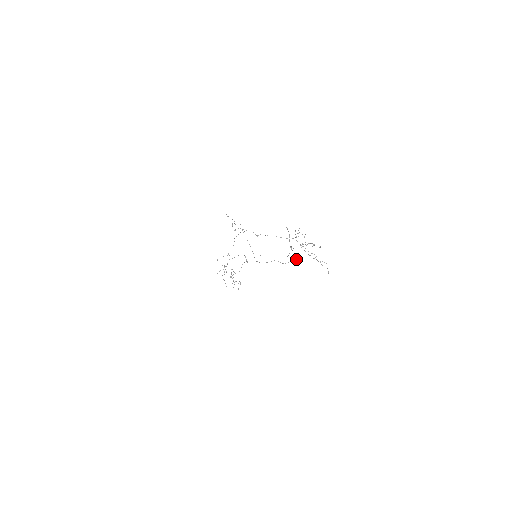
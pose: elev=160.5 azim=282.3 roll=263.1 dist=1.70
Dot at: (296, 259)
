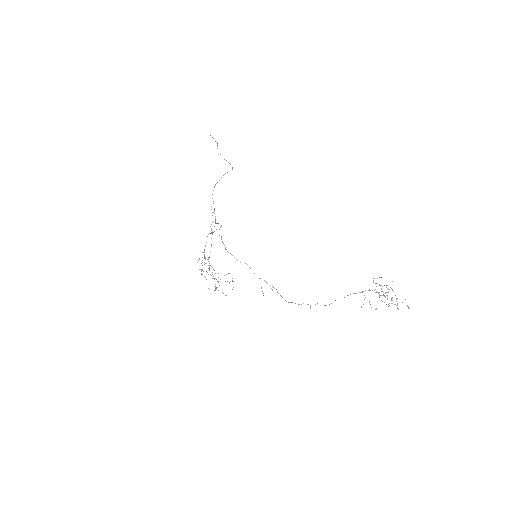
Dot at: (232, 169)
